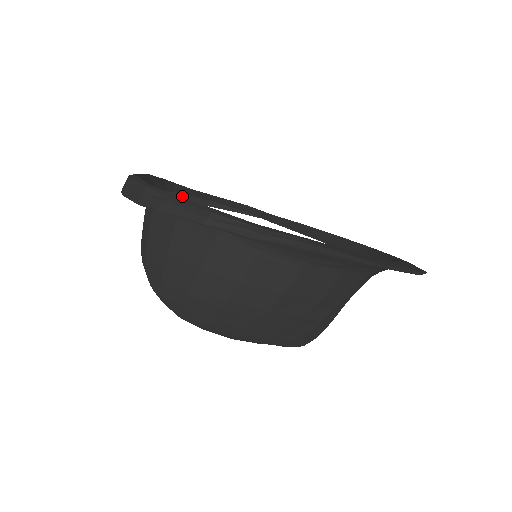
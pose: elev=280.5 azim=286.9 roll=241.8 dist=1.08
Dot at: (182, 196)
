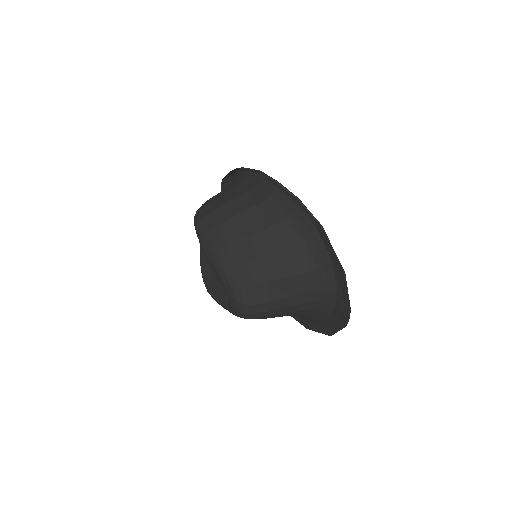
Dot at: occluded
